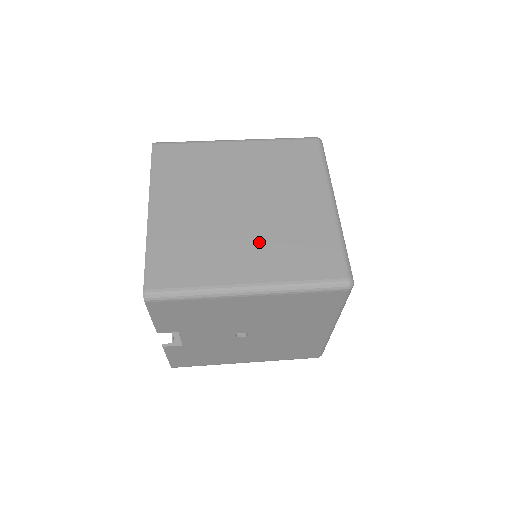
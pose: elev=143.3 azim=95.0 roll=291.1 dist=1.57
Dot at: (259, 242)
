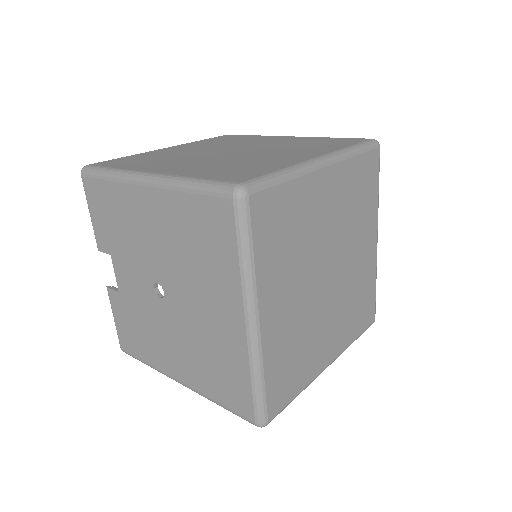
Dot at: (206, 162)
